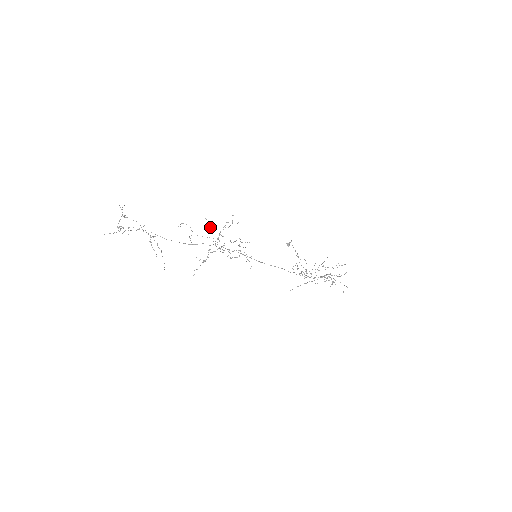
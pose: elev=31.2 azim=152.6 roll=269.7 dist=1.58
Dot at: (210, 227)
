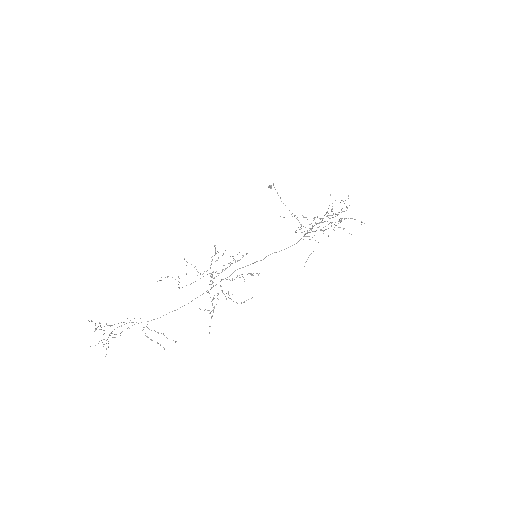
Dot at: (196, 269)
